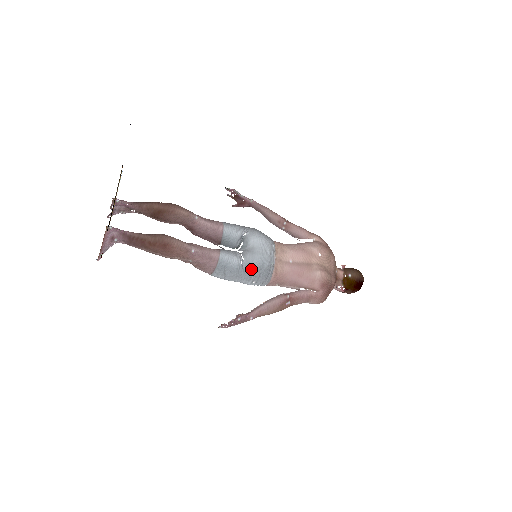
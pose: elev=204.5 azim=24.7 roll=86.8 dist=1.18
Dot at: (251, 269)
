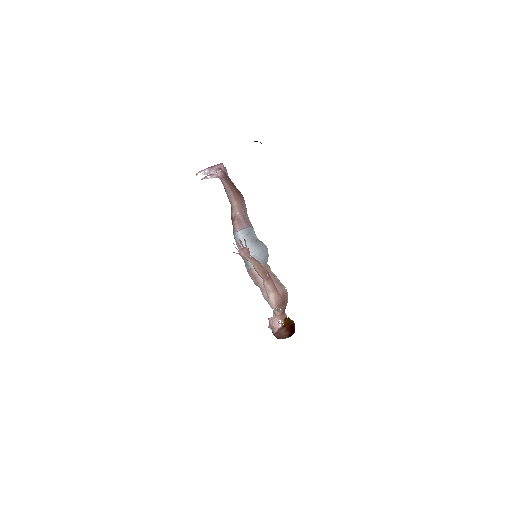
Dot at: (260, 246)
